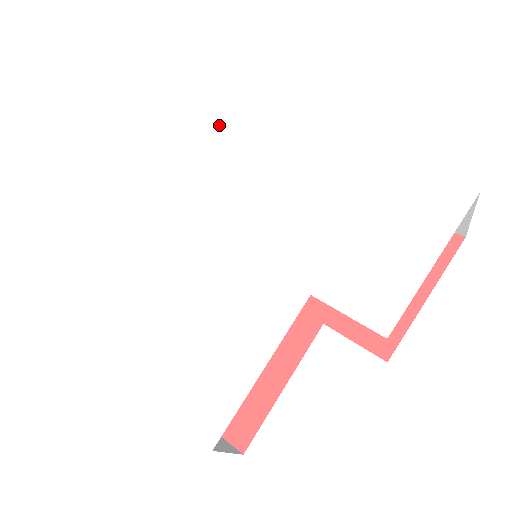
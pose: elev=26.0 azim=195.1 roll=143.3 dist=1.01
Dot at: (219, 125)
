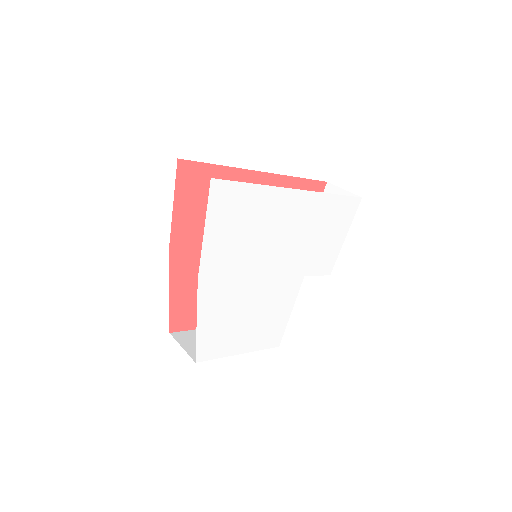
Dot at: (237, 203)
